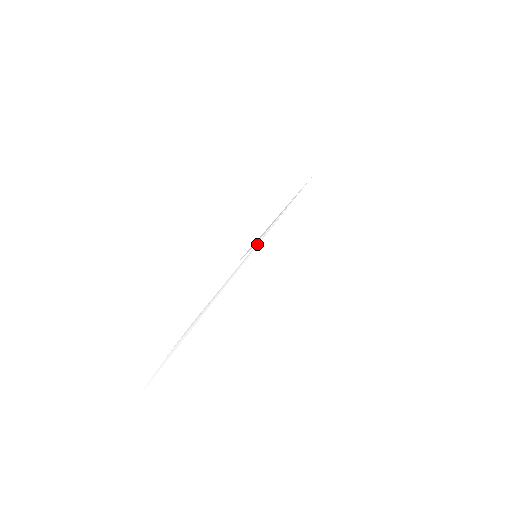
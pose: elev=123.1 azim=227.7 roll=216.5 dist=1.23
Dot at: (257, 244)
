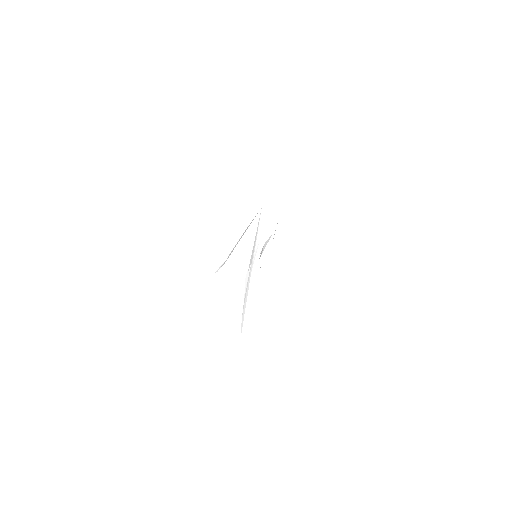
Dot at: (253, 256)
